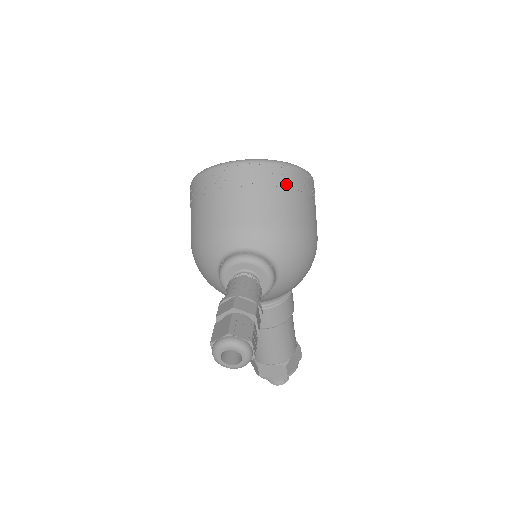
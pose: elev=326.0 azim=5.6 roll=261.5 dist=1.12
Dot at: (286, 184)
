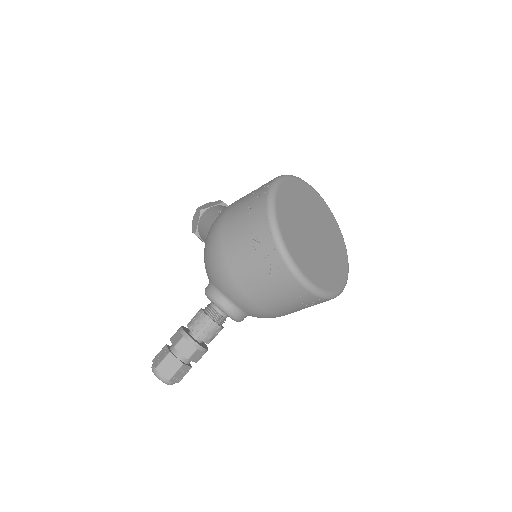
Dot at: (313, 305)
